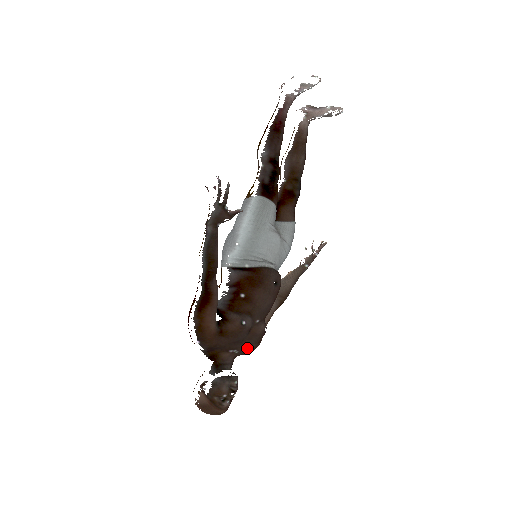
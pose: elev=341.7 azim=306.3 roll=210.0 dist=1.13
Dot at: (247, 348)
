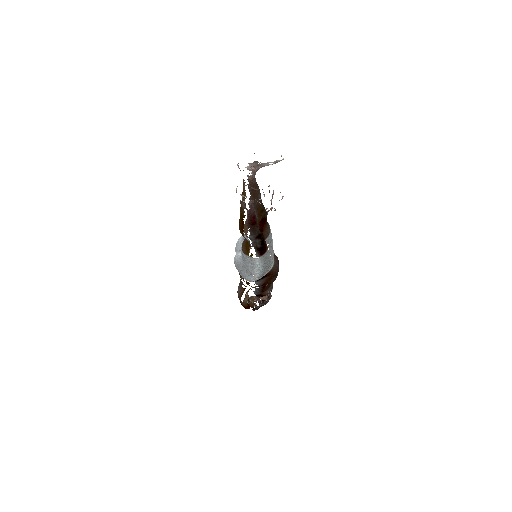
Dot at: occluded
